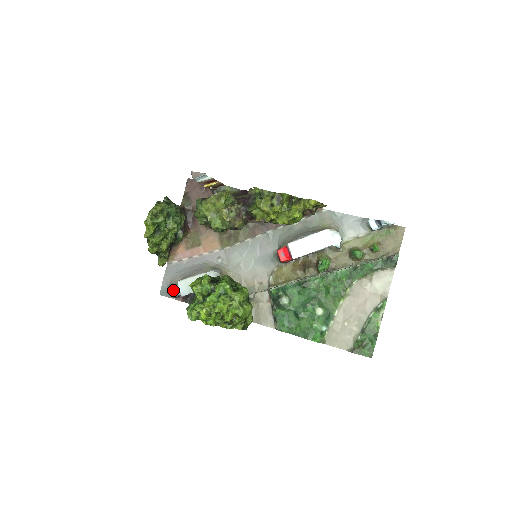
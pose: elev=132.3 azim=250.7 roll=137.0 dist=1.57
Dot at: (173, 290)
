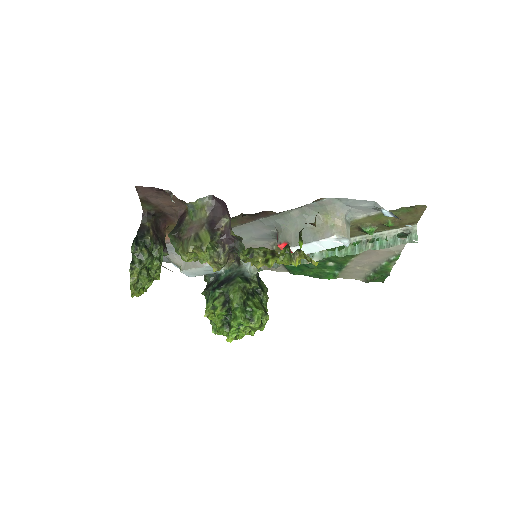
Dot at: (176, 266)
